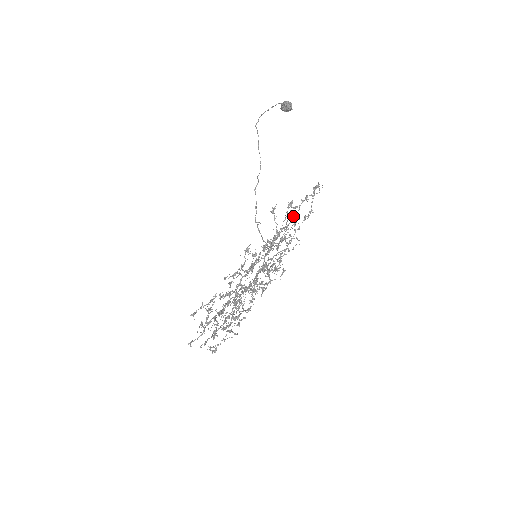
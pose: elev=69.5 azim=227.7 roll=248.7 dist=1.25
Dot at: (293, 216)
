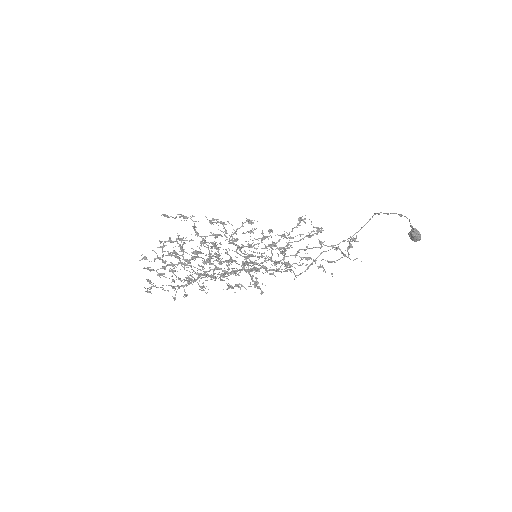
Dot at: (309, 235)
